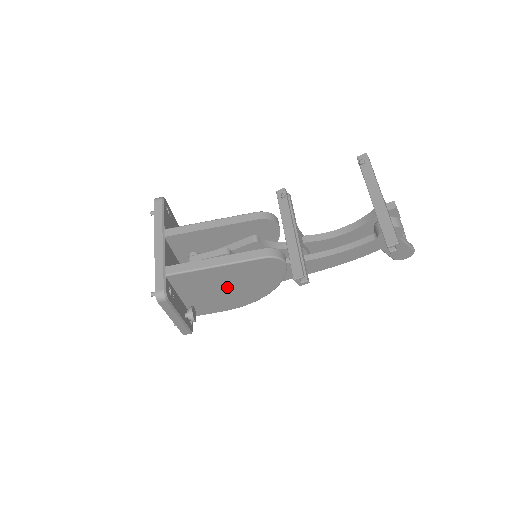
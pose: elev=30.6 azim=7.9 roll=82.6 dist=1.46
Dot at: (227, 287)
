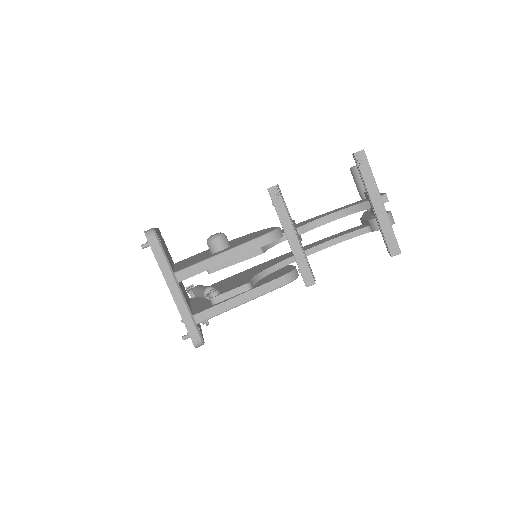
Dot at: occluded
